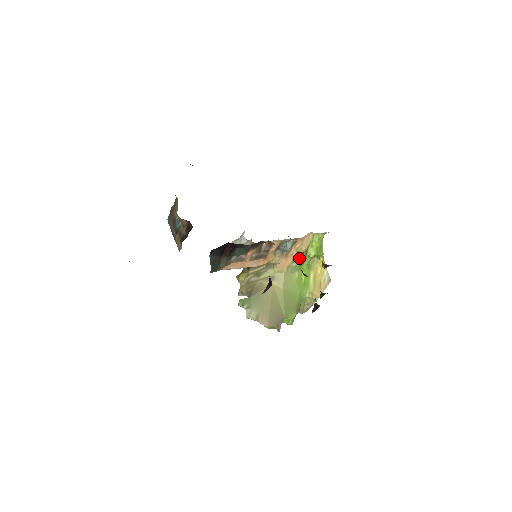
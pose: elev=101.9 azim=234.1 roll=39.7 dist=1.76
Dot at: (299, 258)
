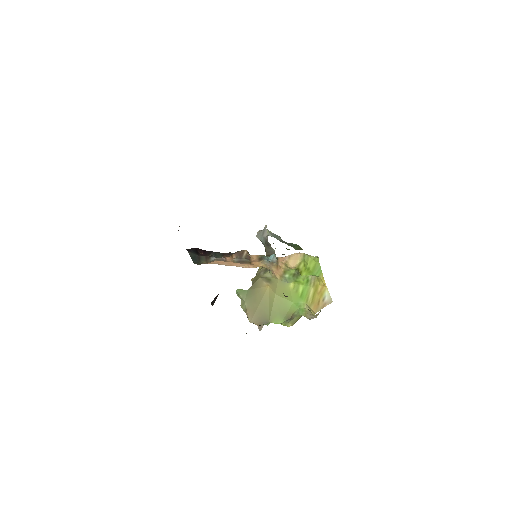
Dot at: (291, 272)
